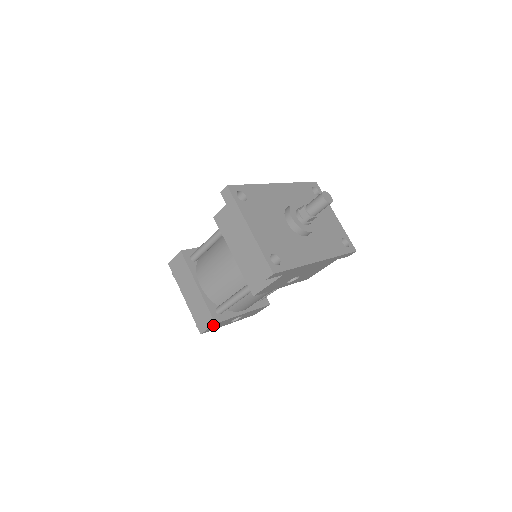
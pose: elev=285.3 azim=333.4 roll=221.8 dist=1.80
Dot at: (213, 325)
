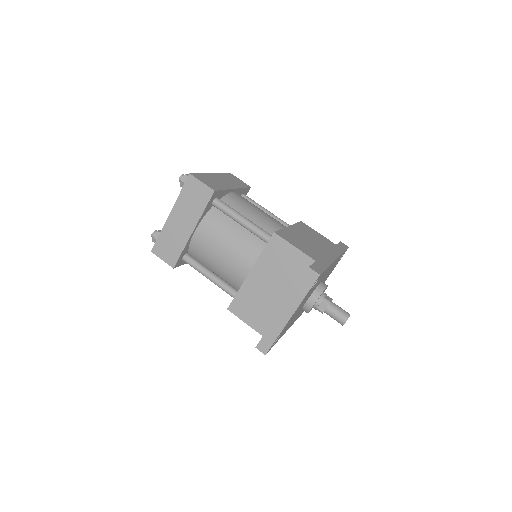
Dot at: (170, 264)
